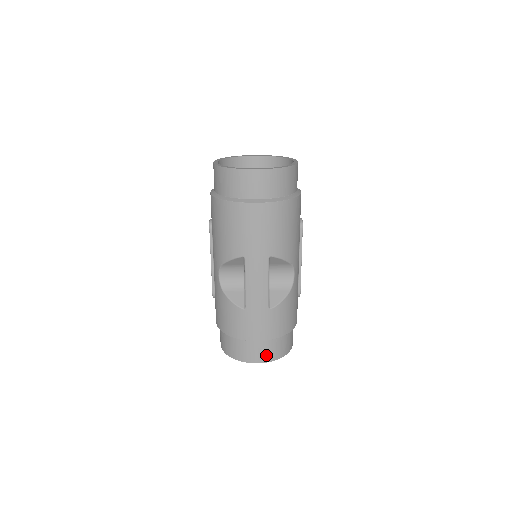
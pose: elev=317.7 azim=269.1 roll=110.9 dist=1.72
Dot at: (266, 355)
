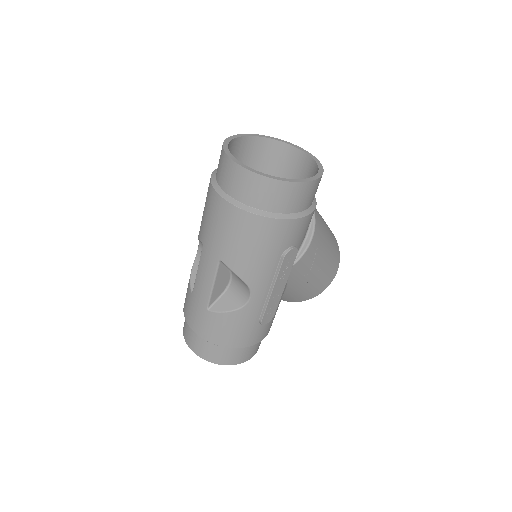
Dot at: (198, 348)
